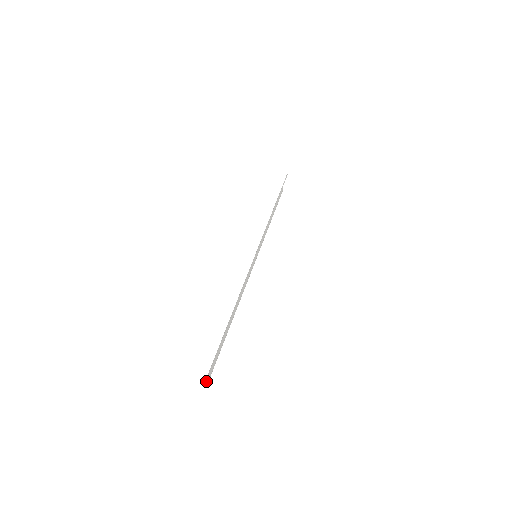
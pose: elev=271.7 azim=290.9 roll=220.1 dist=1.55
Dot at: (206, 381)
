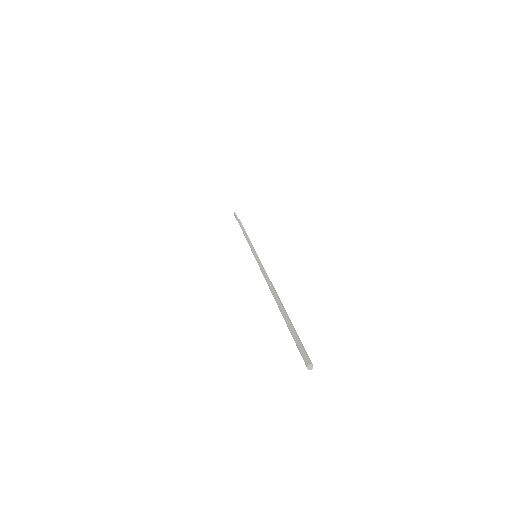
Dot at: (307, 360)
